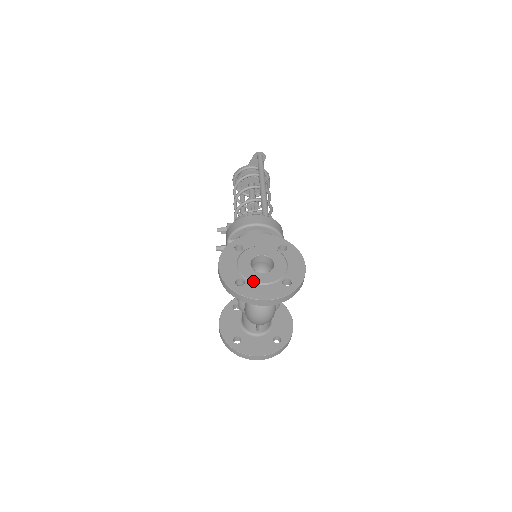
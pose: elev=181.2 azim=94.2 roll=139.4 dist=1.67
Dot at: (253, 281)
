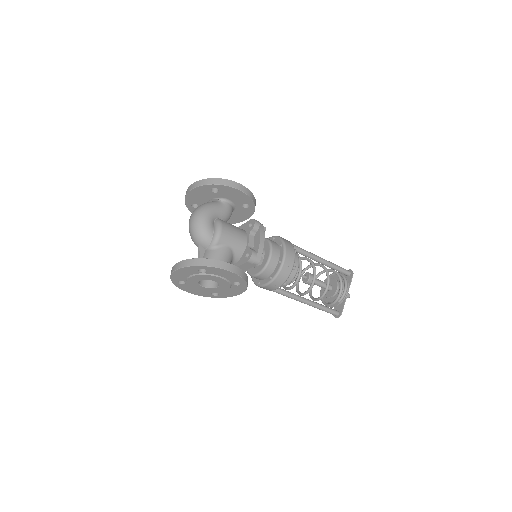
Dot at: occluded
